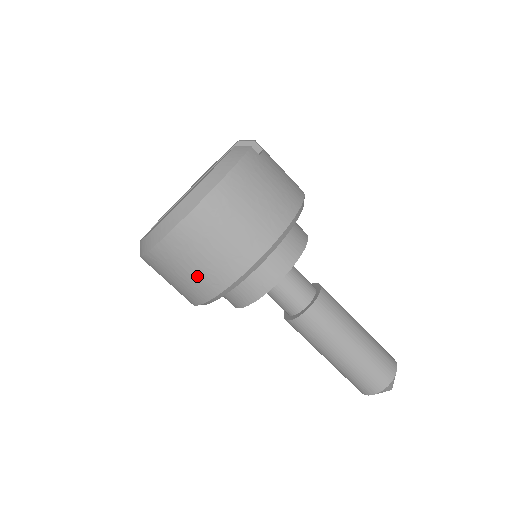
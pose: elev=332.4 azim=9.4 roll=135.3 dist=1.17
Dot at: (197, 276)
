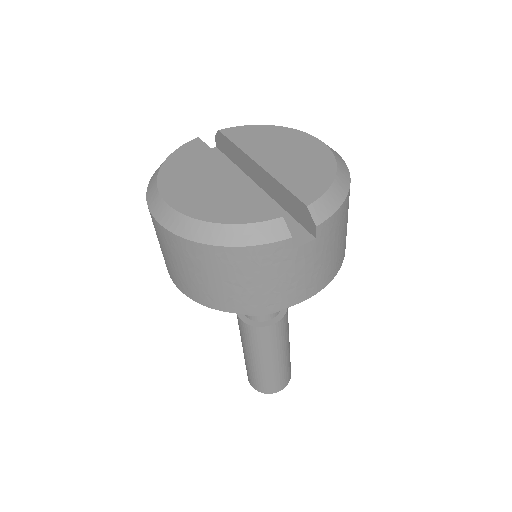
Dot at: occluded
